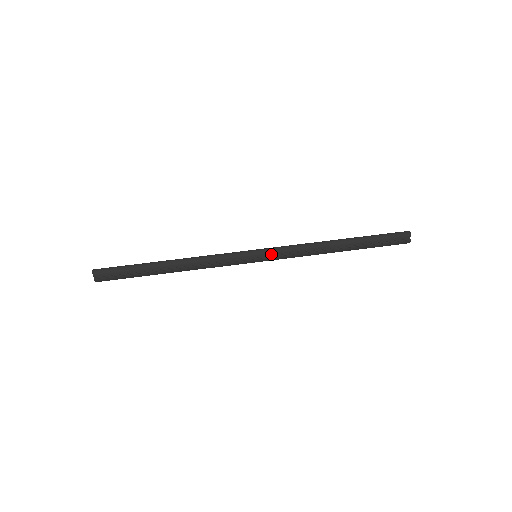
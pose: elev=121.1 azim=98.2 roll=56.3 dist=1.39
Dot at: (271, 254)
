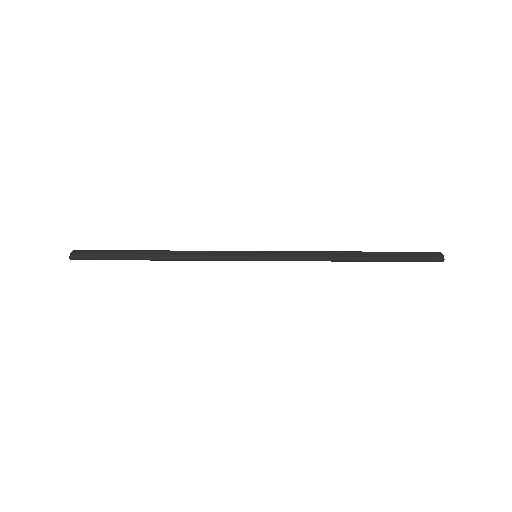
Dot at: (273, 253)
